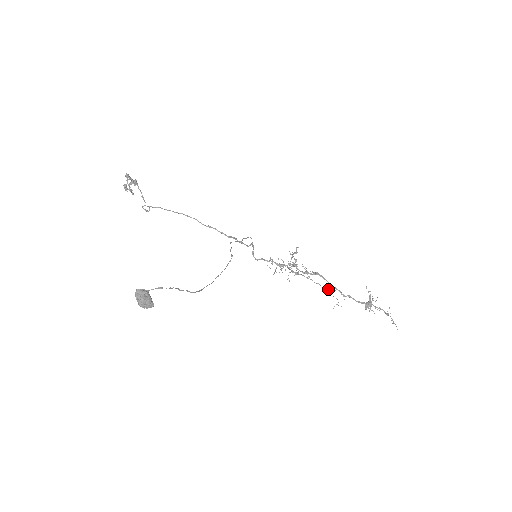
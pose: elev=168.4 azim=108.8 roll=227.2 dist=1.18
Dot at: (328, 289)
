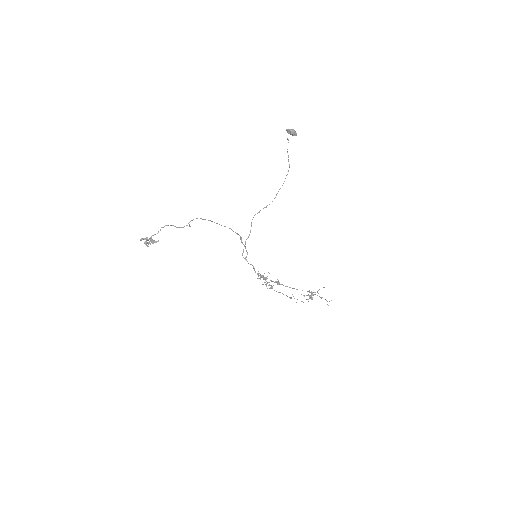
Dot at: (290, 297)
